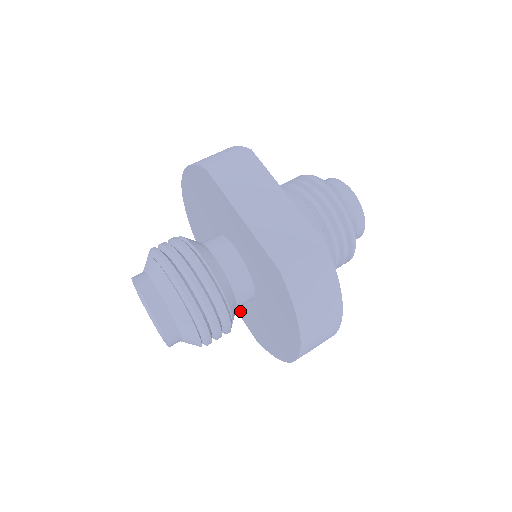
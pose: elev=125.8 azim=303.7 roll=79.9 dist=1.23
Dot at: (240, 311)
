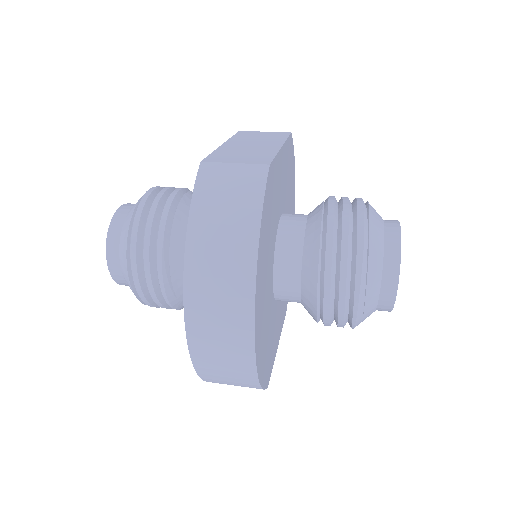
Dot at: occluded
